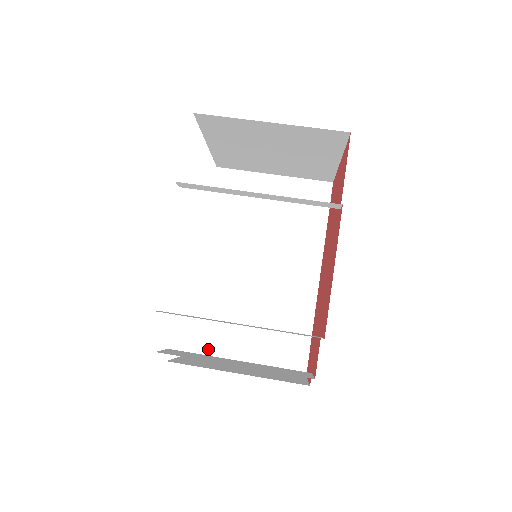
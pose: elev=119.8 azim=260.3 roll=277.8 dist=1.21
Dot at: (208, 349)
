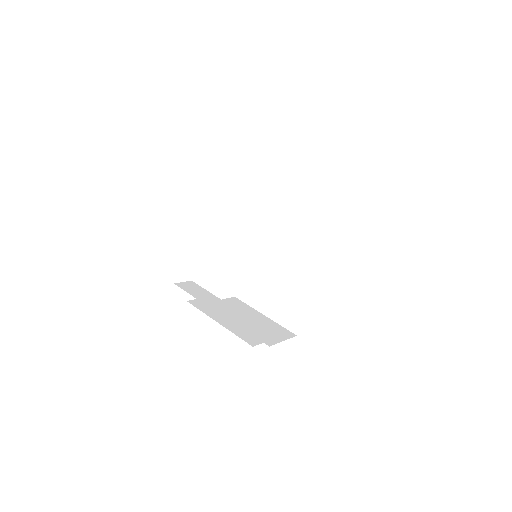
Dot at: (247, 298)
